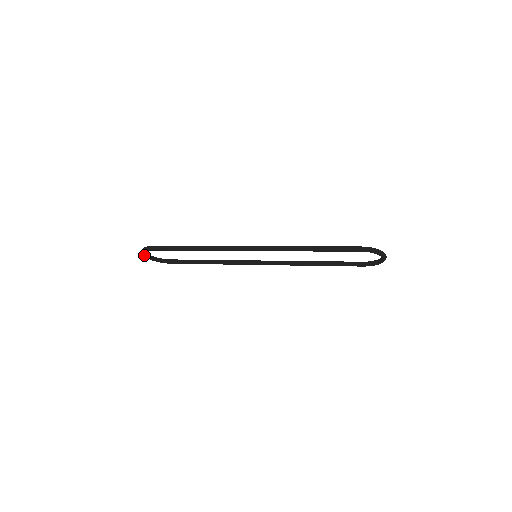
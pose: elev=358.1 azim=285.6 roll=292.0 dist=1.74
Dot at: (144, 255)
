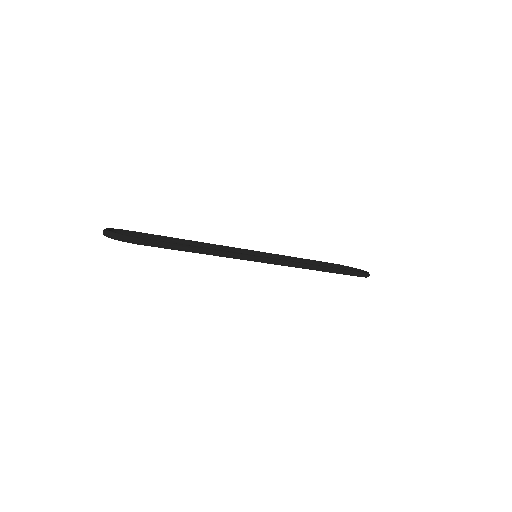
Dot at: (109, 237)
